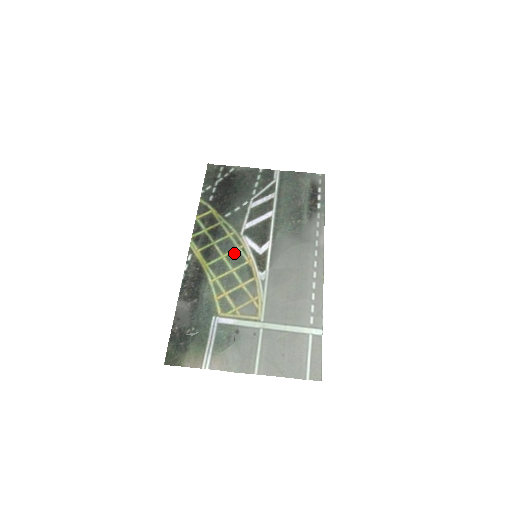
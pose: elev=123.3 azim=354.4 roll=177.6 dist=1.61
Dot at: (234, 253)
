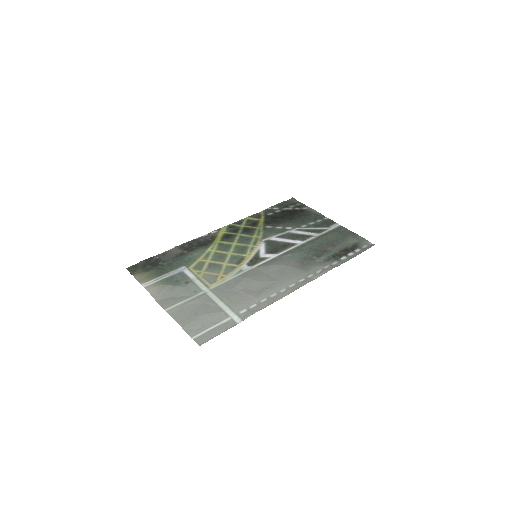
Dot at: (244, 246)
